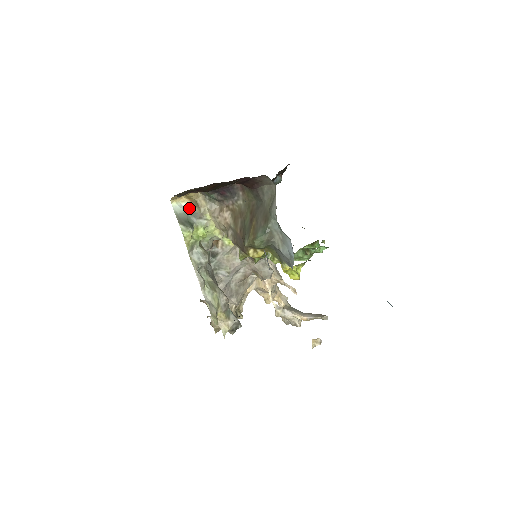
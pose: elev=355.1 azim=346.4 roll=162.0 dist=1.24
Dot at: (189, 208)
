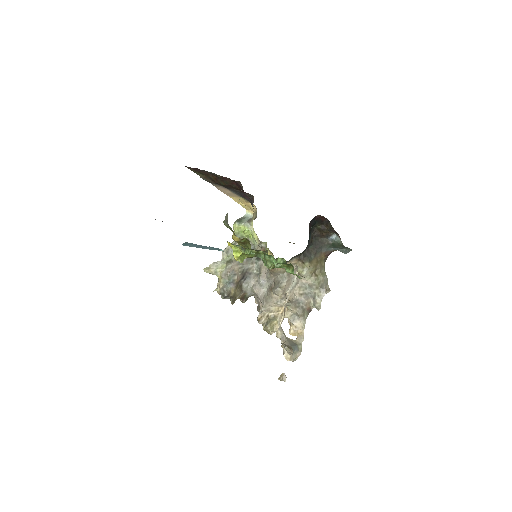
Dot at: (251, 217)
